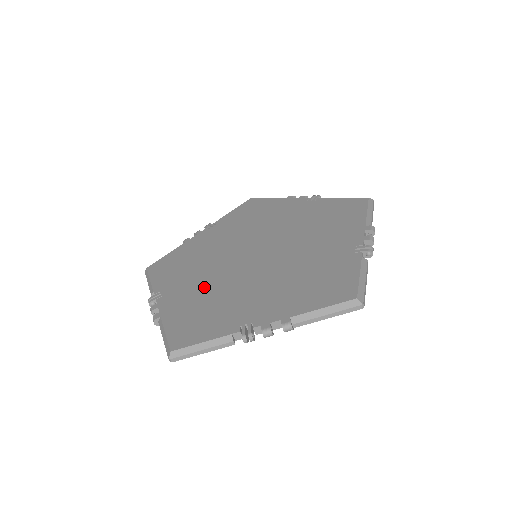
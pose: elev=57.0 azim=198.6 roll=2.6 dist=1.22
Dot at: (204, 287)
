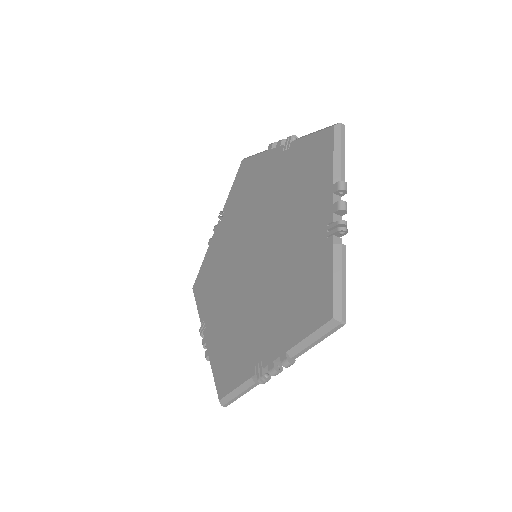
Dot at: (227, 312)
